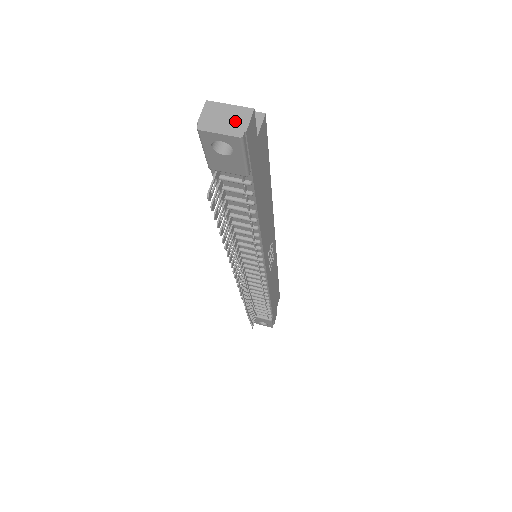
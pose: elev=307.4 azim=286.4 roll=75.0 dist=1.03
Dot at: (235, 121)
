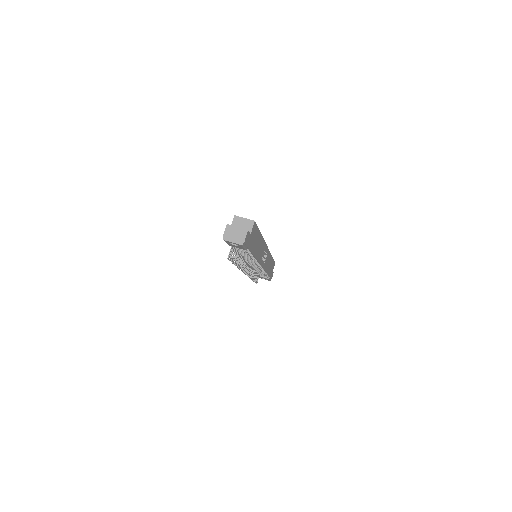
Dot at: (239, 236)
